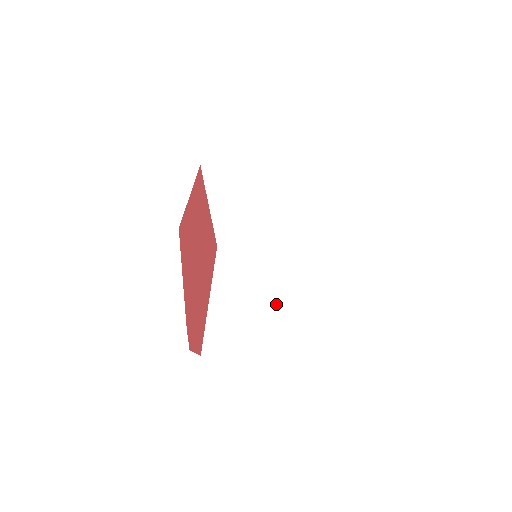
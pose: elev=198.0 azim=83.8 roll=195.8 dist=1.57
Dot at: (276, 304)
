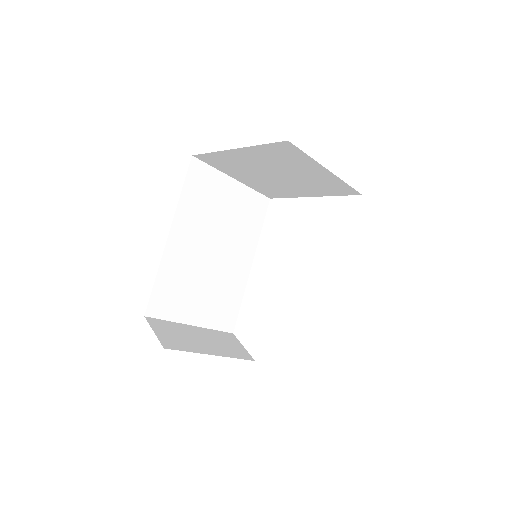
Dot at: (222, 269)
